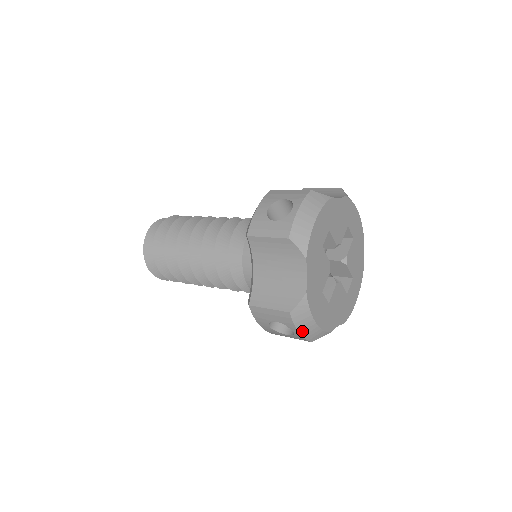
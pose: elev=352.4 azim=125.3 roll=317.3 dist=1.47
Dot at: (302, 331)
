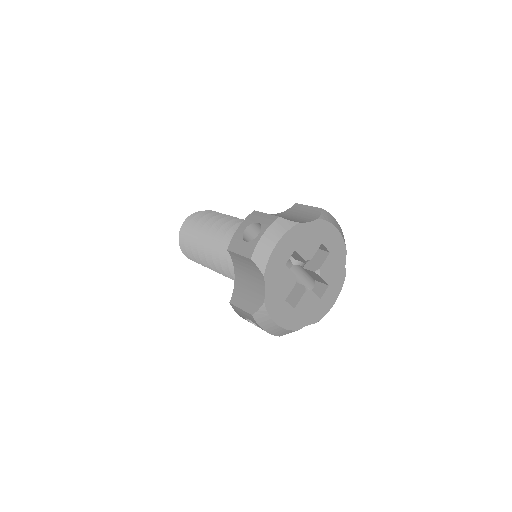
Dot at: (266, 329)
